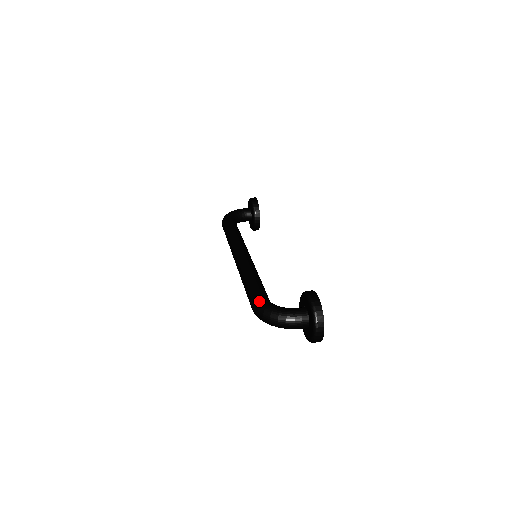
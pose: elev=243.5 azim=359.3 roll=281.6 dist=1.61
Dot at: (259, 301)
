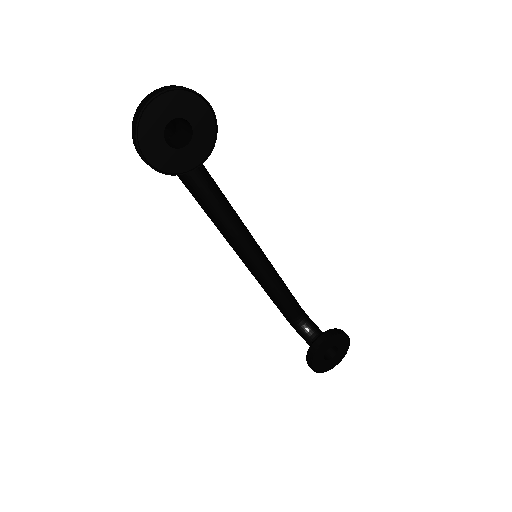
Dot at: occluded
